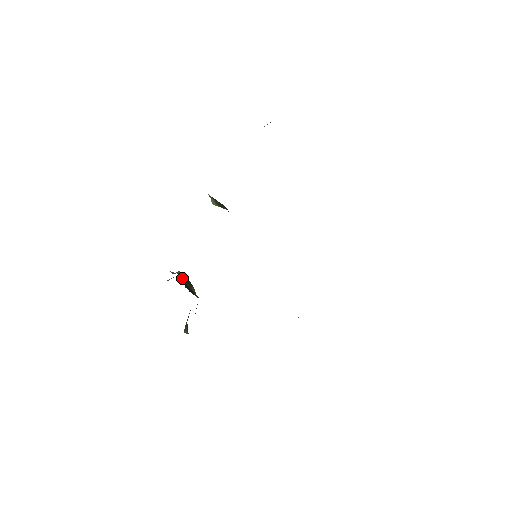
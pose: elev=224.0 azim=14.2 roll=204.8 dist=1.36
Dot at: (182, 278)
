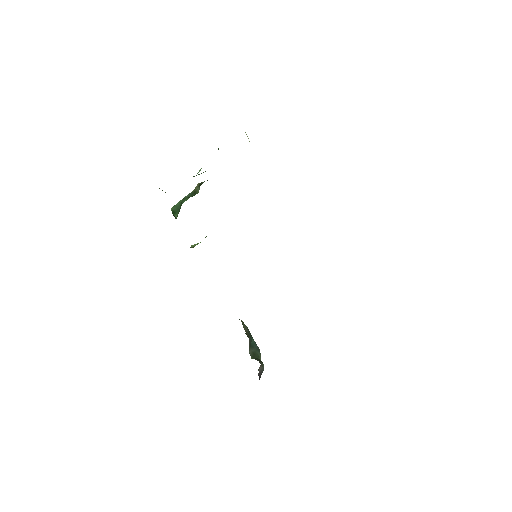
Dot at: occluded
